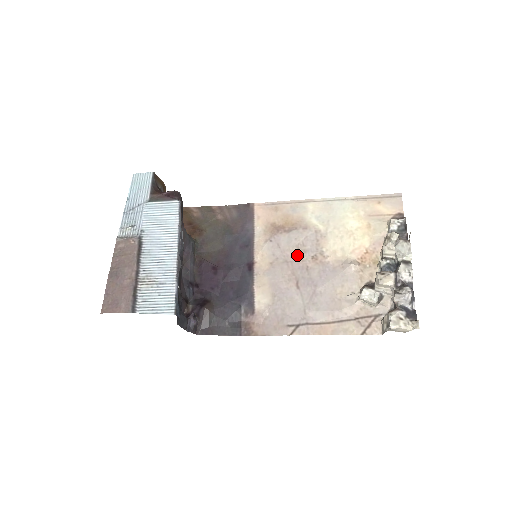
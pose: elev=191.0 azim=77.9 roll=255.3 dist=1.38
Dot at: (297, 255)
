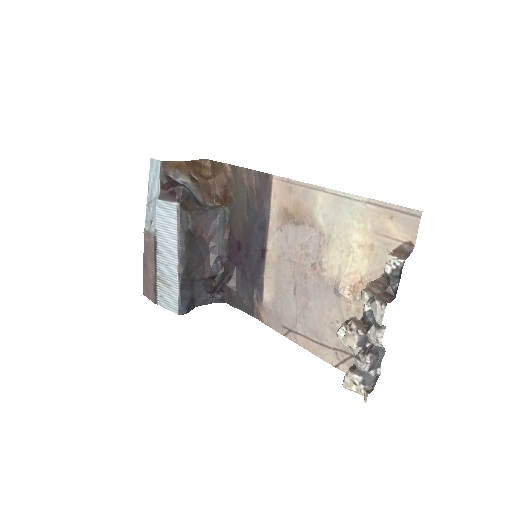
Dot at: (300, 257)
